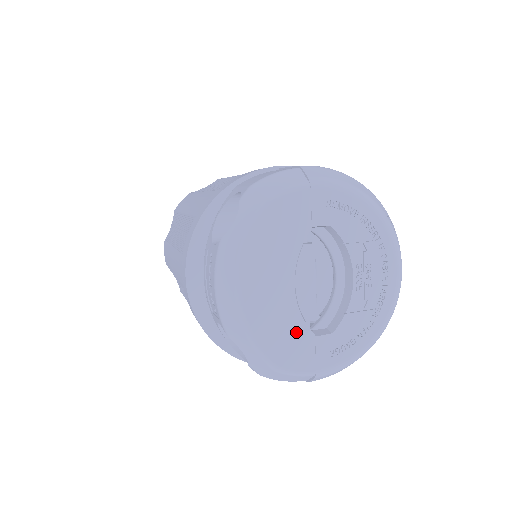
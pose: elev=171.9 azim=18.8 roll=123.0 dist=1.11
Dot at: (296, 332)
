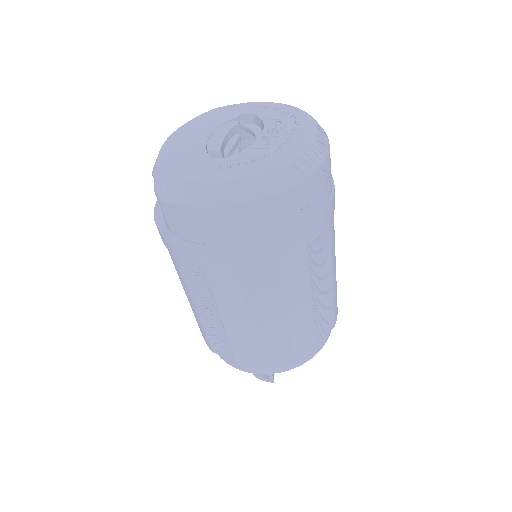
Dot at: (196, 155)
